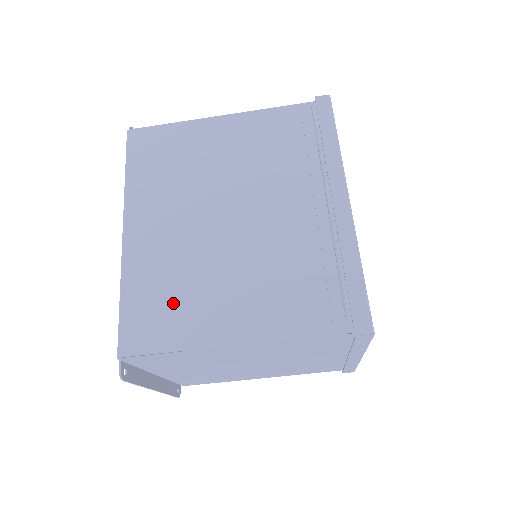
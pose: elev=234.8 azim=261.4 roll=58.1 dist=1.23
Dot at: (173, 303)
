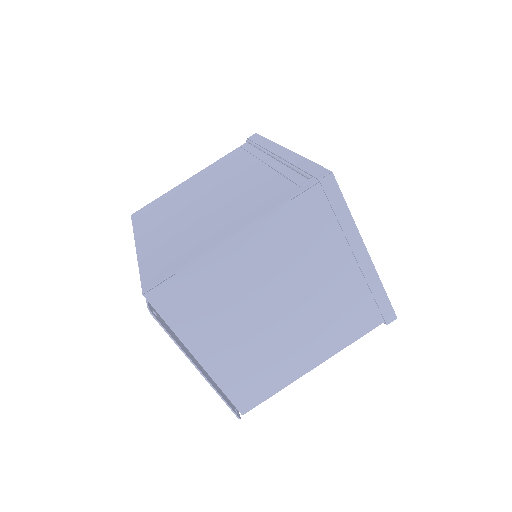
Dot at: (180, 248)
